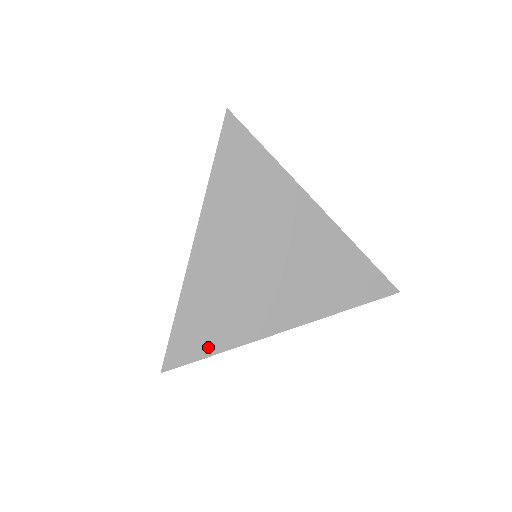
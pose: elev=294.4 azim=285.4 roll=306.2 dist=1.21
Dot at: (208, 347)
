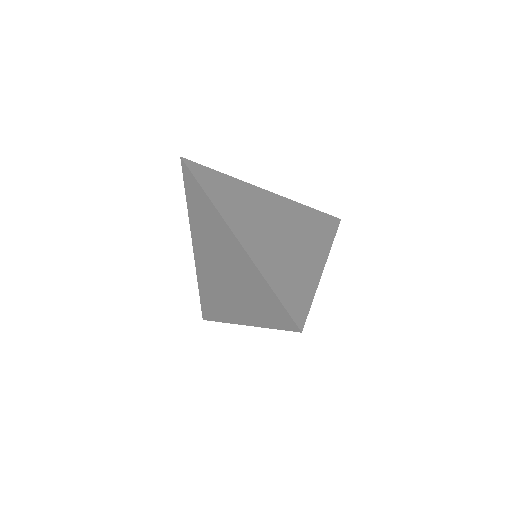
Dot at: (305, 298)
